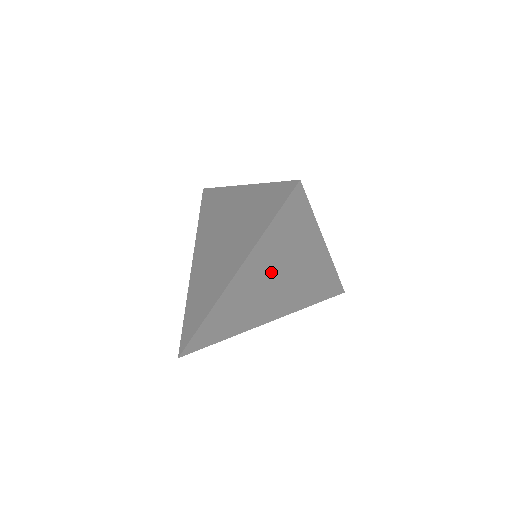
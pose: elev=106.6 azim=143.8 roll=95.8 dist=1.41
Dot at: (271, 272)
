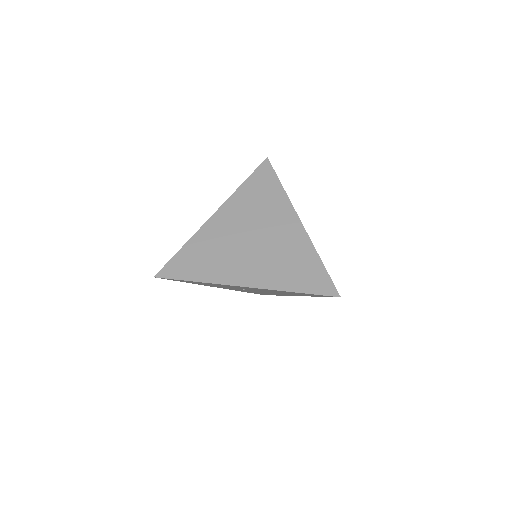
Dot at: (246, 224)
